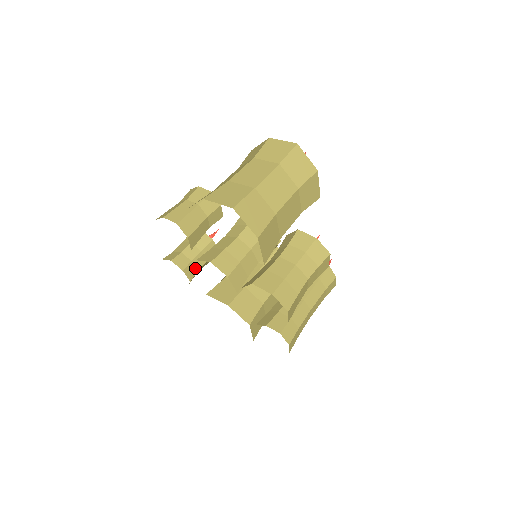
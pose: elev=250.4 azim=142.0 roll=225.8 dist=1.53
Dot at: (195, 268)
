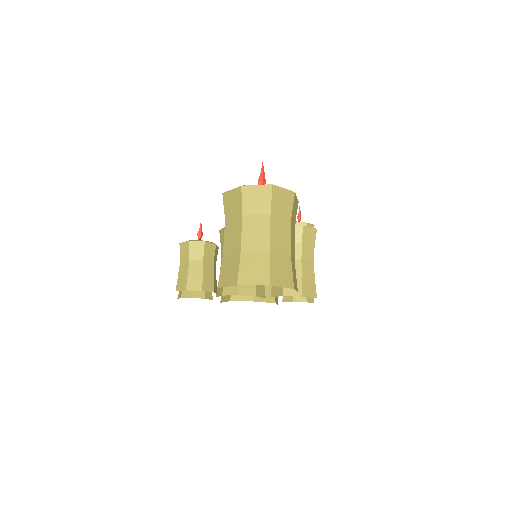
Dot at: occluded
